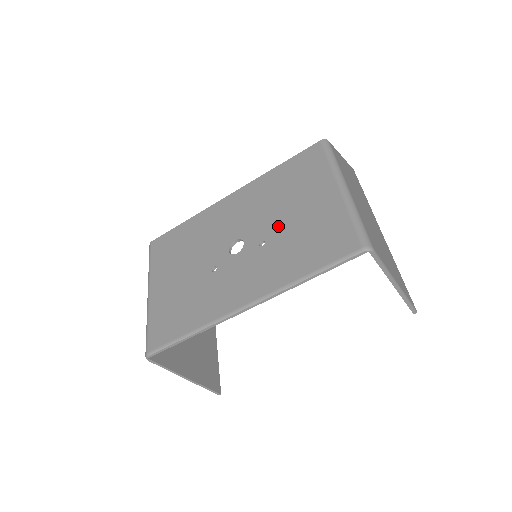
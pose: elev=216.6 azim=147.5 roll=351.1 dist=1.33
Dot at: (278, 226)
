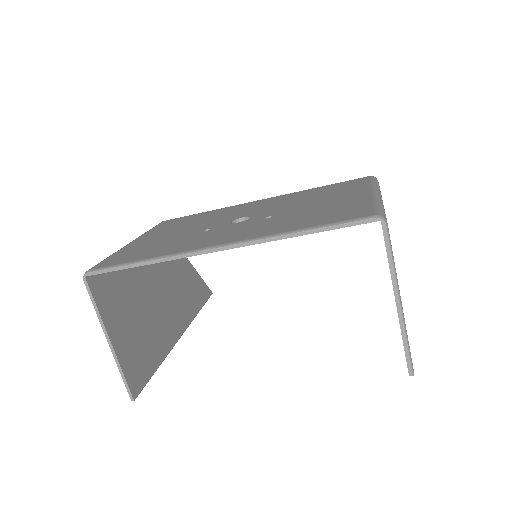
Dot at: (293, 209)
